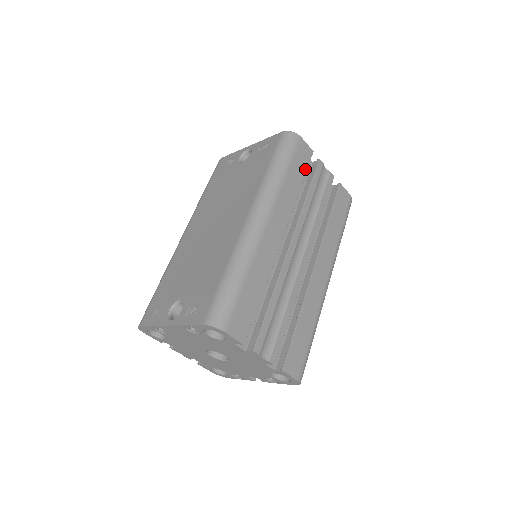
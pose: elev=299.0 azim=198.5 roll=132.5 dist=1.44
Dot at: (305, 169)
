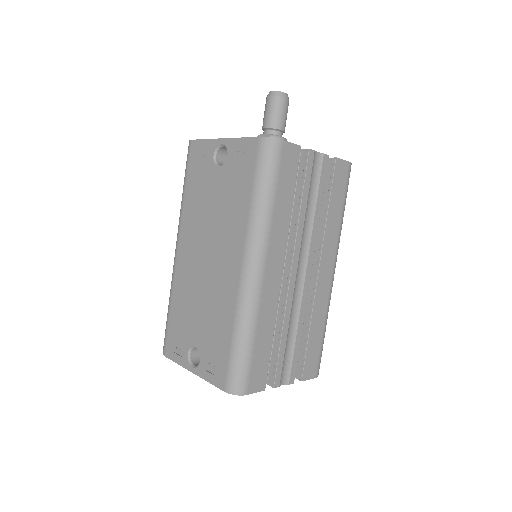
Dot at: (294, 177)
